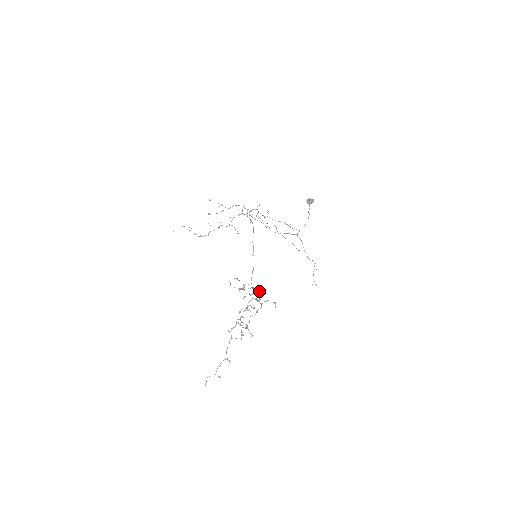
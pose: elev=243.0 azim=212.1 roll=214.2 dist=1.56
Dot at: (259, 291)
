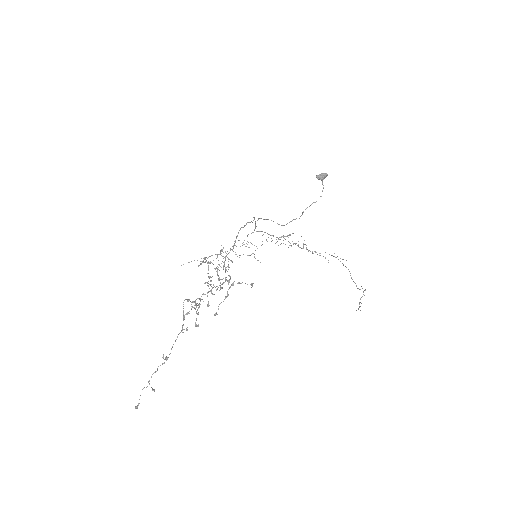
Dot at: occluded
